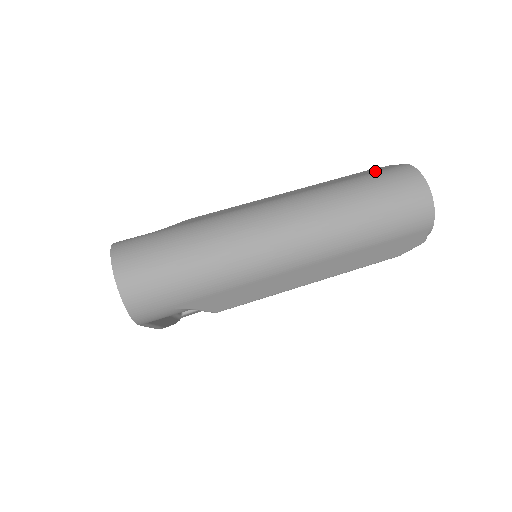
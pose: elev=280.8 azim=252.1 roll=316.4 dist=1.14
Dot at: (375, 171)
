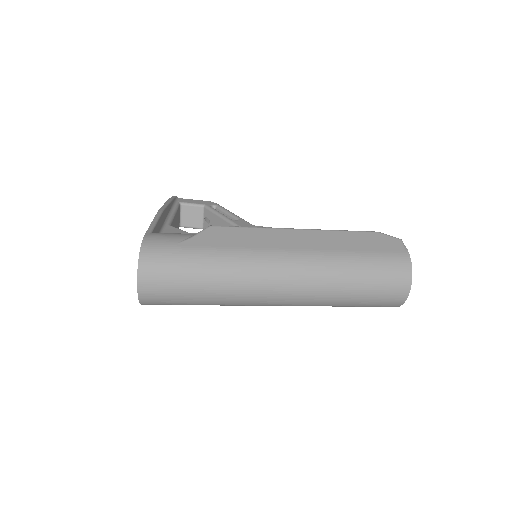
Dot at: (381, 250)
